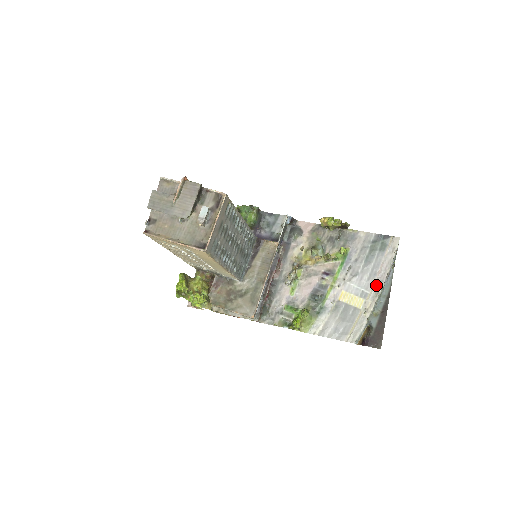
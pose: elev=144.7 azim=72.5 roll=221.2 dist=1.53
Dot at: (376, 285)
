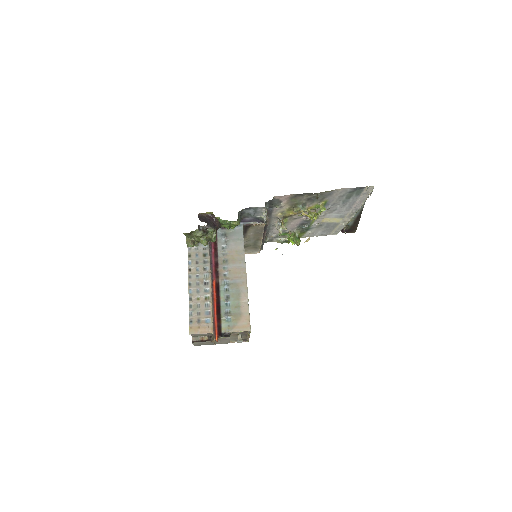
Dot at: (352, 212)
